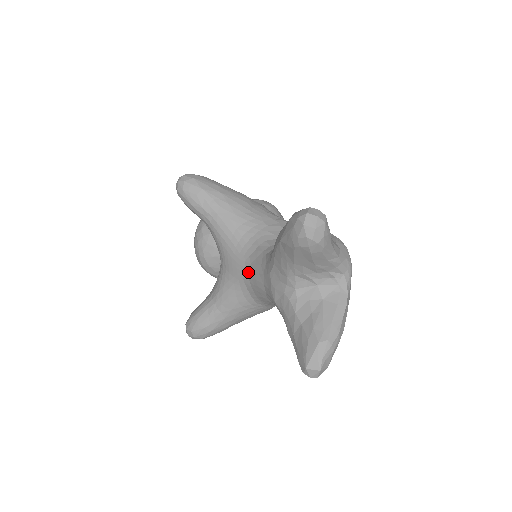
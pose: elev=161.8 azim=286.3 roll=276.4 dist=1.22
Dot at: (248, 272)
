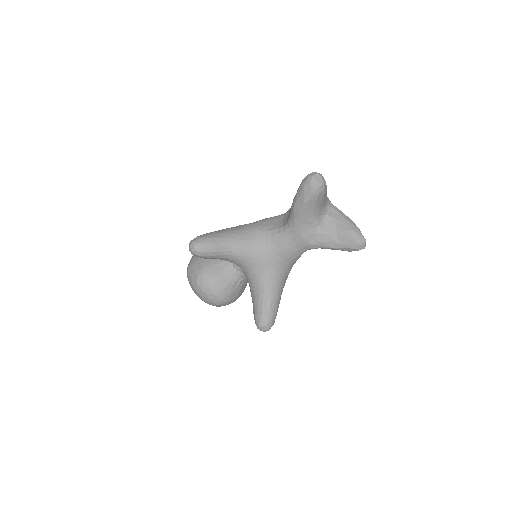
Dot at: (277, 253)
